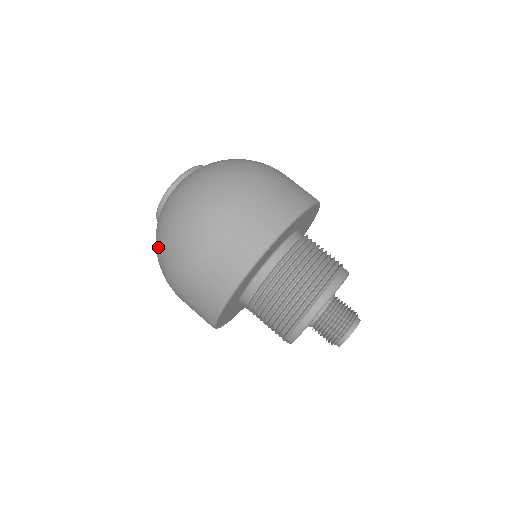
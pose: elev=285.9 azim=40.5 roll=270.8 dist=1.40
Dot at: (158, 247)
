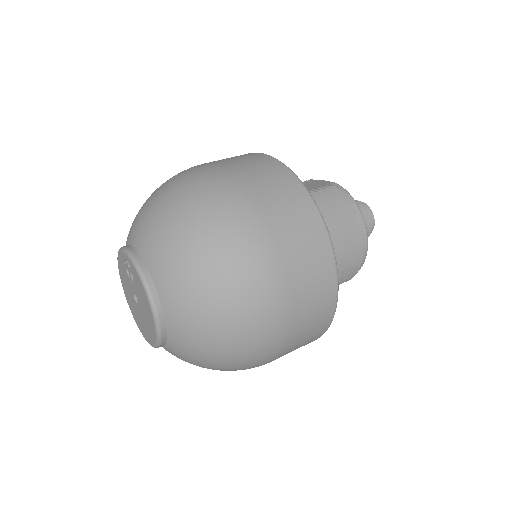
Dot at: occluded
